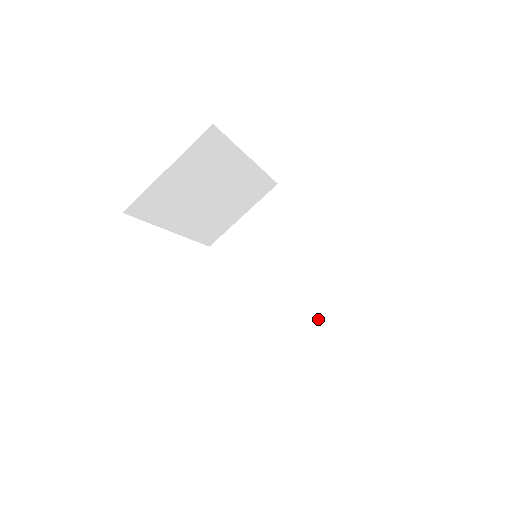
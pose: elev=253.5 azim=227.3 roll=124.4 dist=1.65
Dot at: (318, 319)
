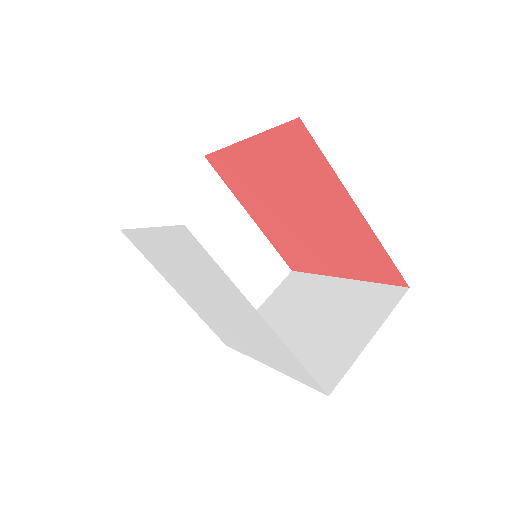
Dot at: (356, 340)
